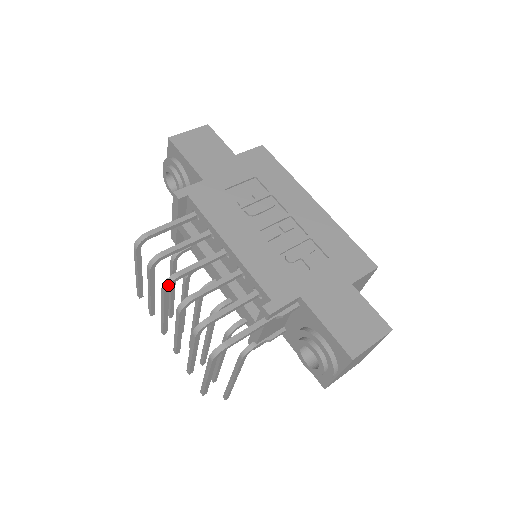
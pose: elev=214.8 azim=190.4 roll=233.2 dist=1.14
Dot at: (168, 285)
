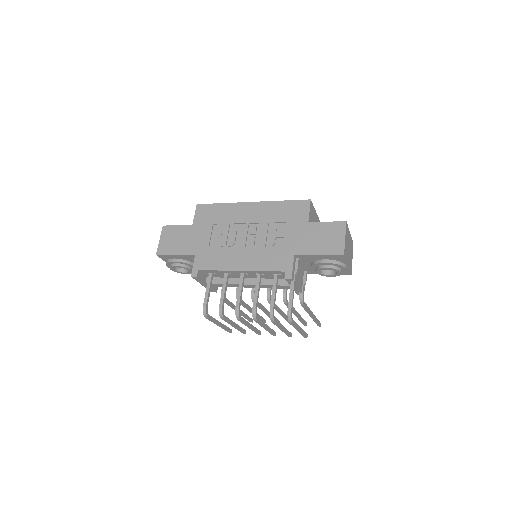
Dot at: (239, 316)
